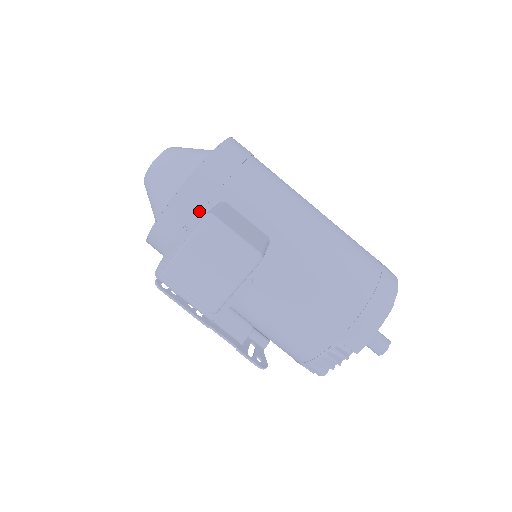
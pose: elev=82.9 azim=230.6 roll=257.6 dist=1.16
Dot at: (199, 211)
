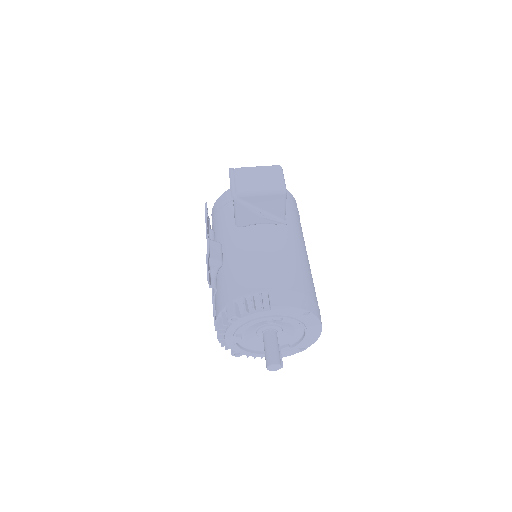
Dot at: occluded
